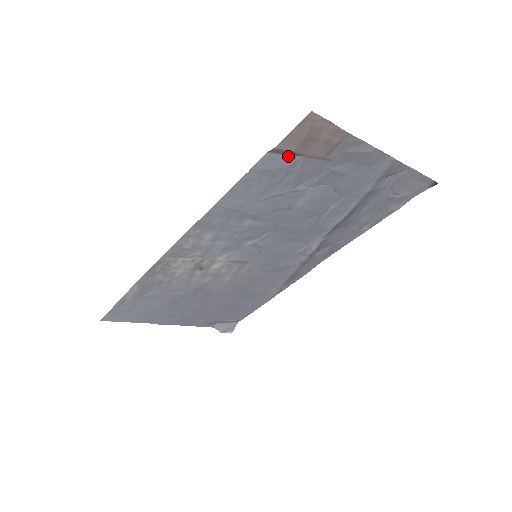
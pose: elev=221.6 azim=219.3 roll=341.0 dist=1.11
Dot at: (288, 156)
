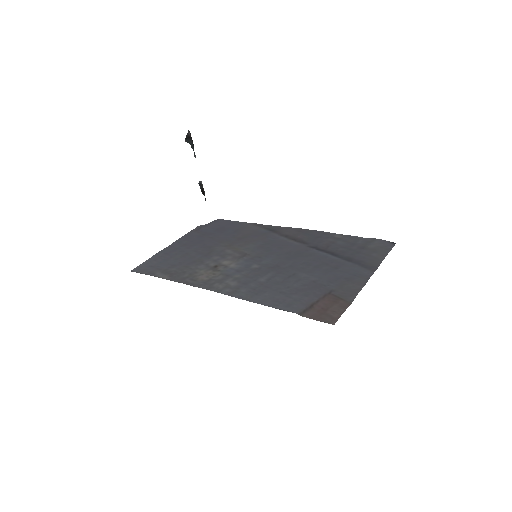
Dot at: (308, 305)
